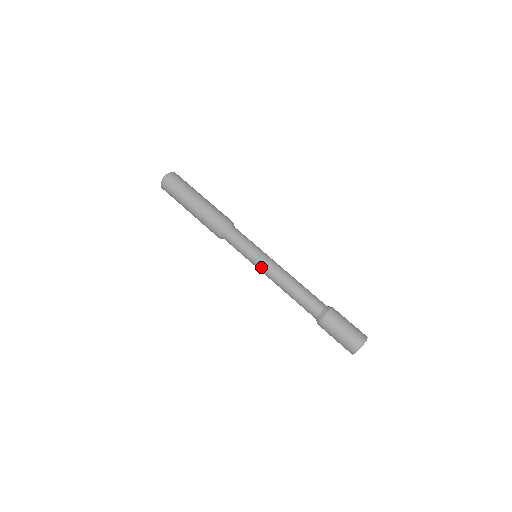
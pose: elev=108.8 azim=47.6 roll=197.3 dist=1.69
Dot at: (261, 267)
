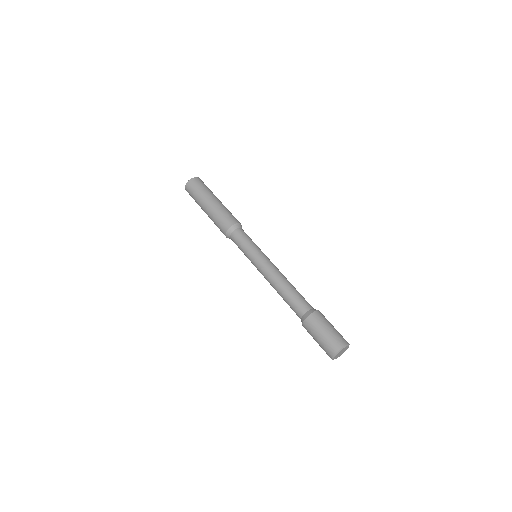
Dot at: (257, 266)
